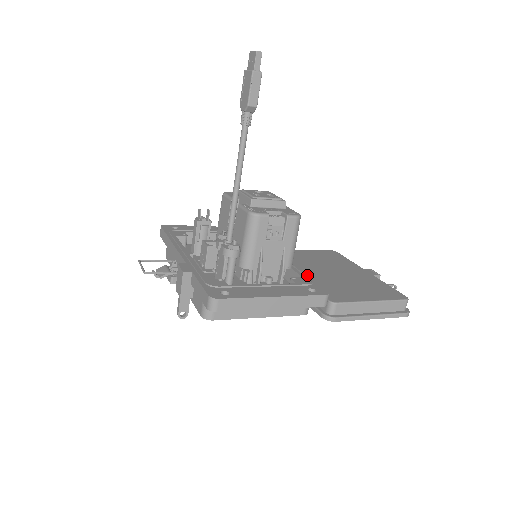
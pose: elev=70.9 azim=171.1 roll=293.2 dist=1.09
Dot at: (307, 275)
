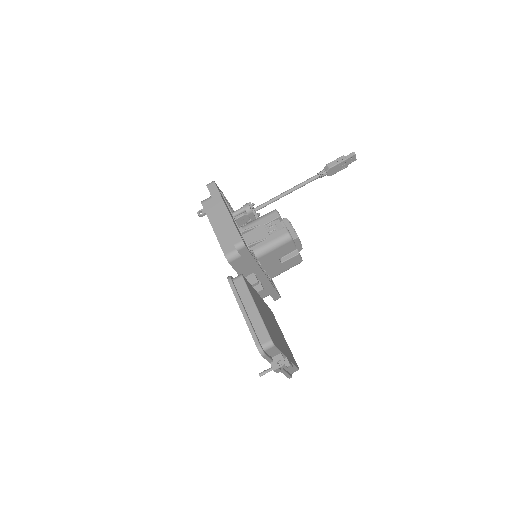
Dot at: (254, 258)
